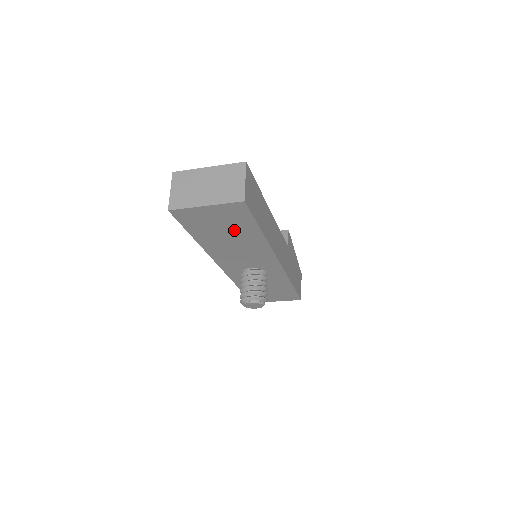
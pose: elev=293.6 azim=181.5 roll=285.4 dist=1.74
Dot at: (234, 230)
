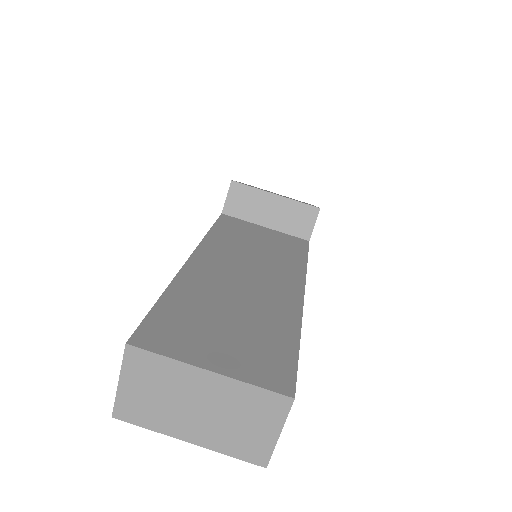
Dot at: occluded
